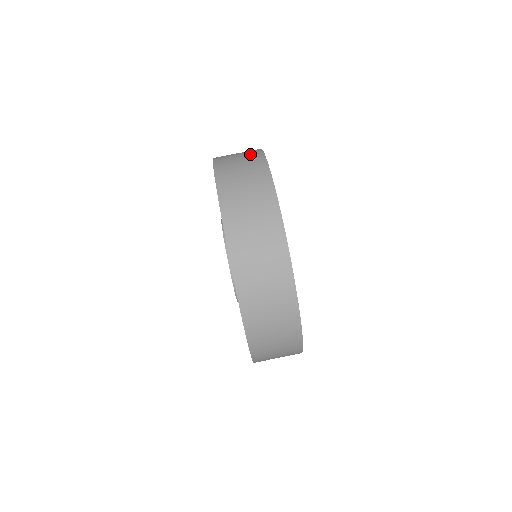
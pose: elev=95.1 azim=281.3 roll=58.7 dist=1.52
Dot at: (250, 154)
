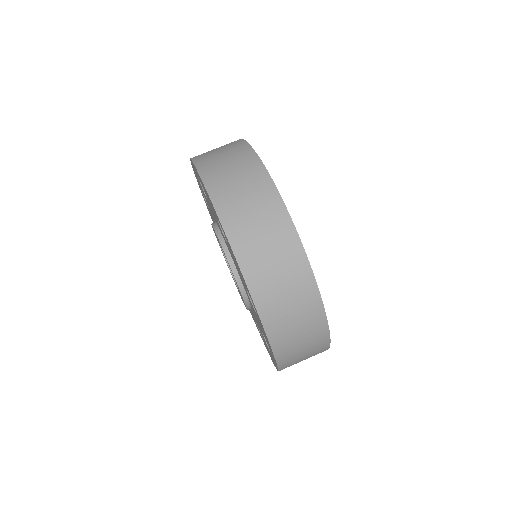
Dot at: occluded
